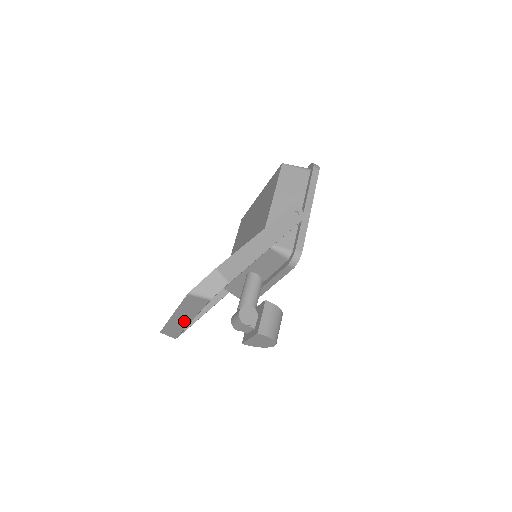
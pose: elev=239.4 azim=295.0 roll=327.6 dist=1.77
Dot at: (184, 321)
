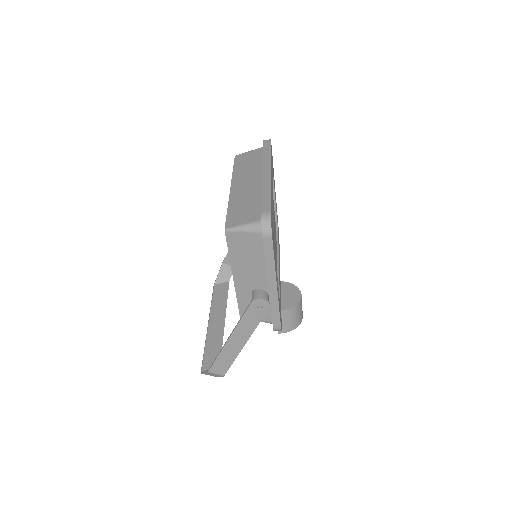
Dot at: (219, 322)
